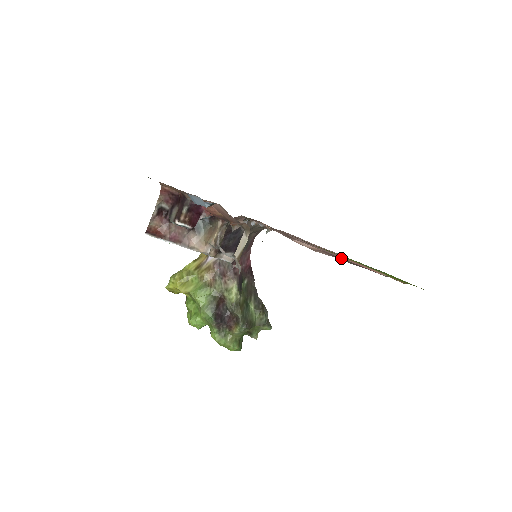
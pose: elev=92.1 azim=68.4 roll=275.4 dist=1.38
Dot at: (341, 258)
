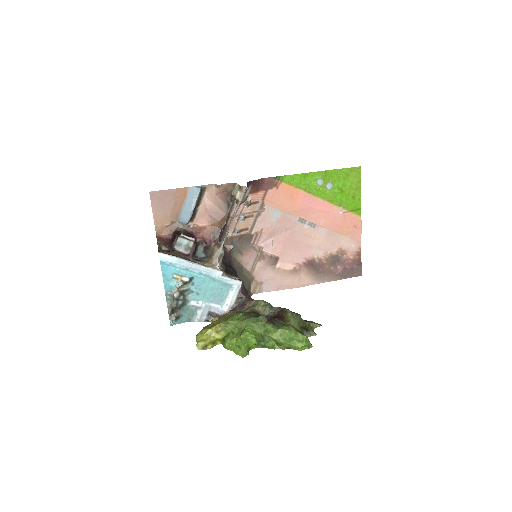
Dot at: (319, 266)
